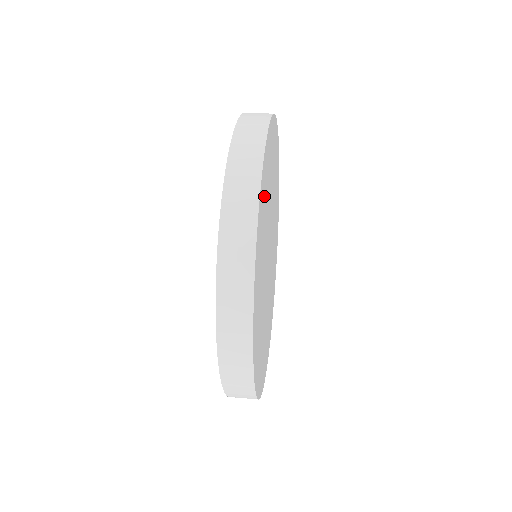
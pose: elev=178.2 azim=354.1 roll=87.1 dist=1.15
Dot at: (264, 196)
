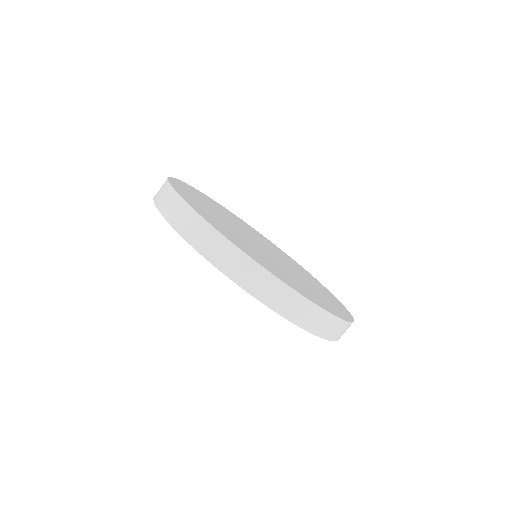
Dot at: (265, 263)
